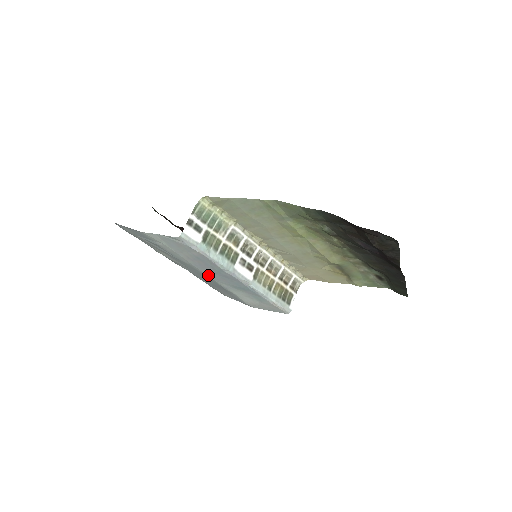
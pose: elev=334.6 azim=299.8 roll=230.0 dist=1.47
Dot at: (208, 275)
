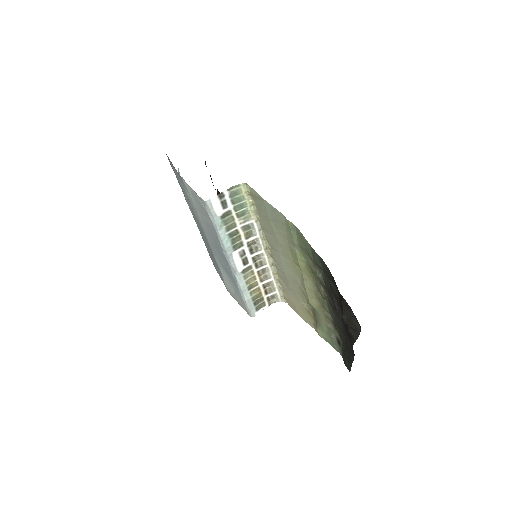
Dot at: (210, 244)
